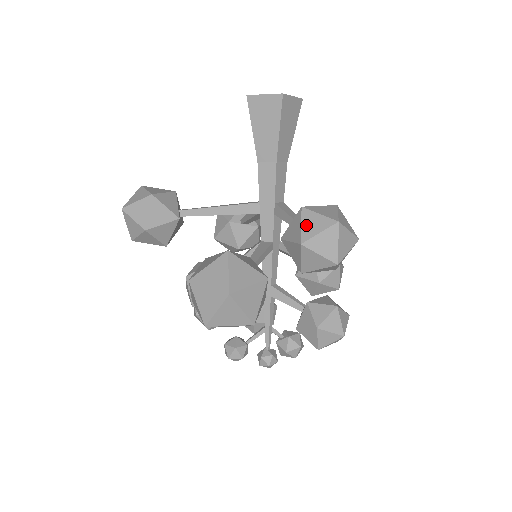
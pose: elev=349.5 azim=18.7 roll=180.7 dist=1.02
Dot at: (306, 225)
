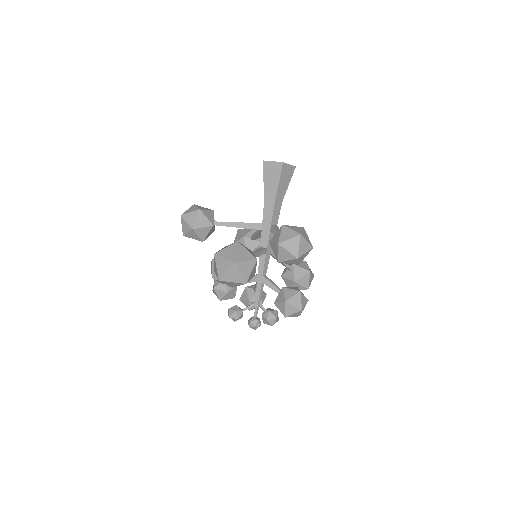
Dot at: (283, 234)
